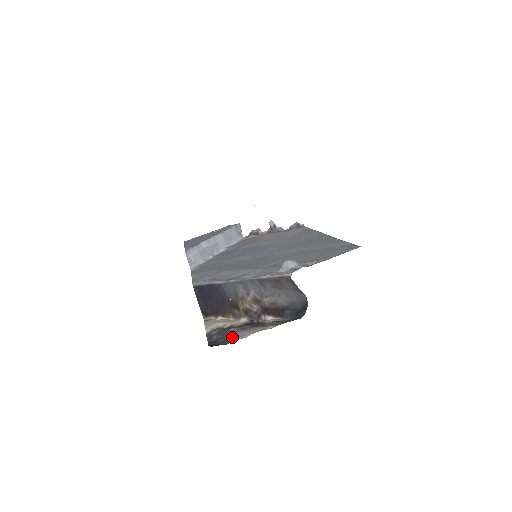
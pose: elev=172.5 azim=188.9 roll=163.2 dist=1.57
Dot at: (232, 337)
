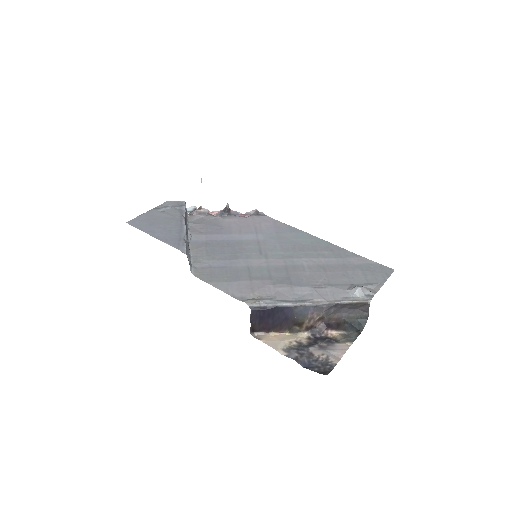
Dot at: (328, 360)
